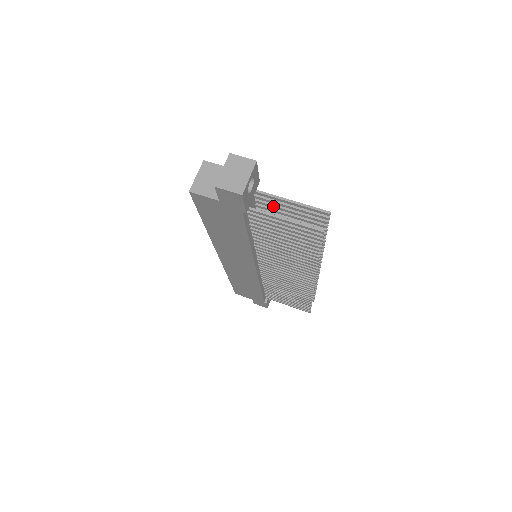
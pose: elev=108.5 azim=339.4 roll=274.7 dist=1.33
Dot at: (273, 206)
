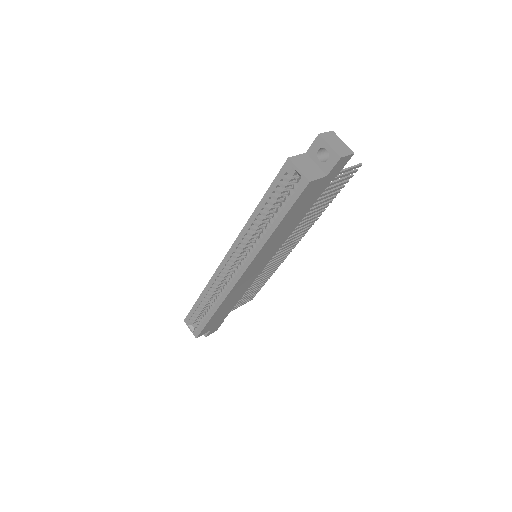
Dot at: occluded
